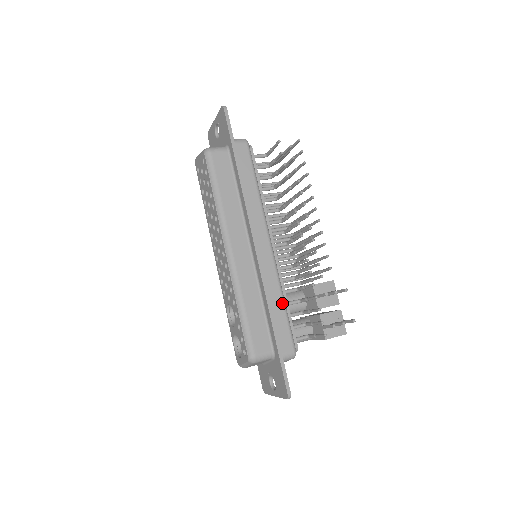
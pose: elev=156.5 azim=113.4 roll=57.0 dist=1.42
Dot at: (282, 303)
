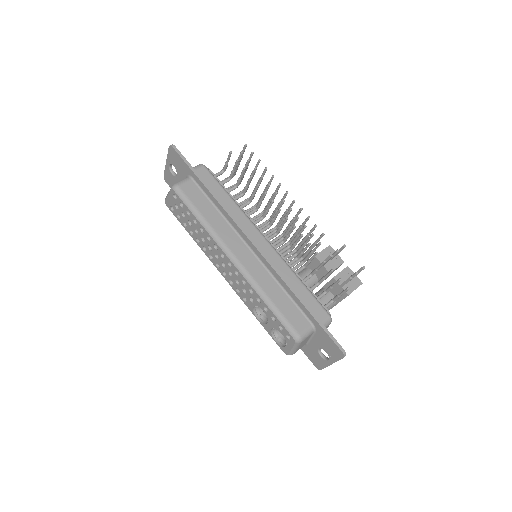
Dot at: (299, 281)
